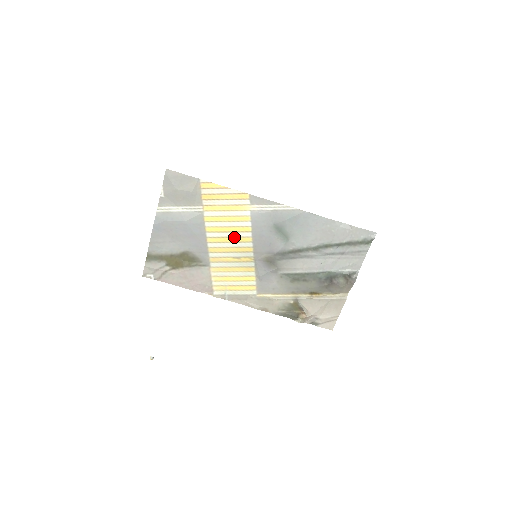
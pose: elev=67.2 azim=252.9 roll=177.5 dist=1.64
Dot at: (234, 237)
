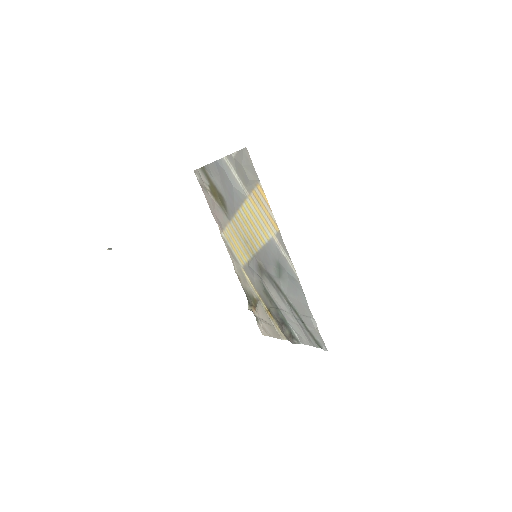
Dot at: (253, 232)
